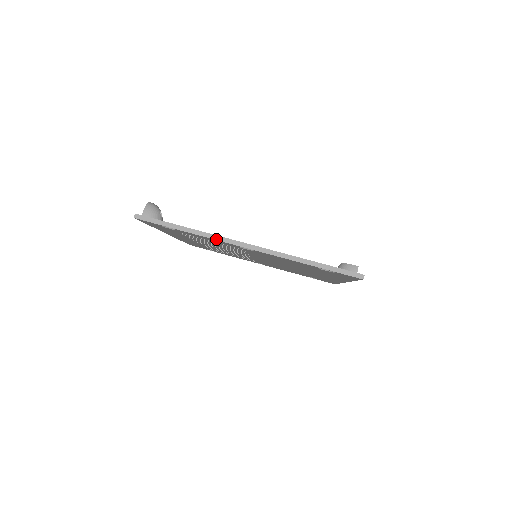
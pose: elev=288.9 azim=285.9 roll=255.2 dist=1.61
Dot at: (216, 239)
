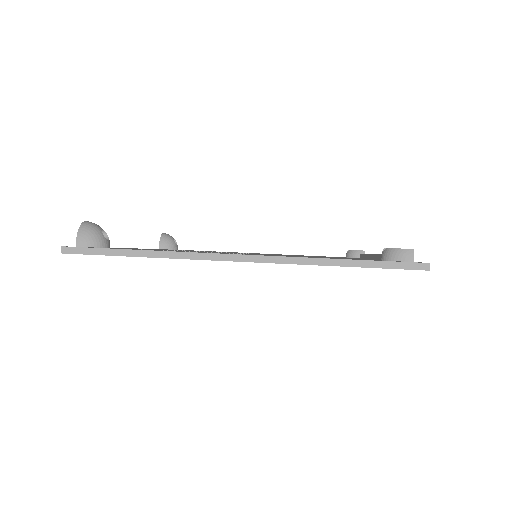
Dot at: (191, 258)
